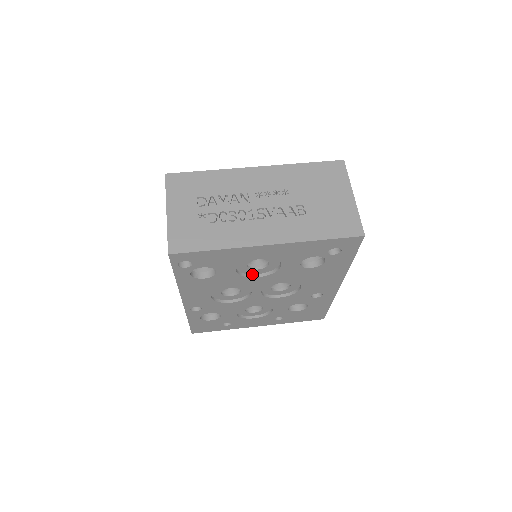
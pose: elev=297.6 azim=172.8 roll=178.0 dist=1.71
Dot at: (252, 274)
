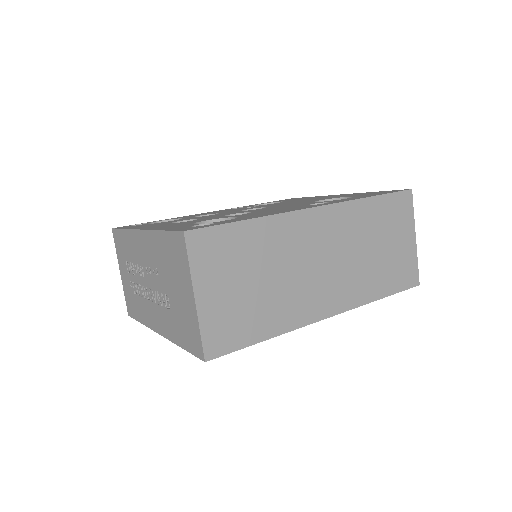
Dot at: occluded
